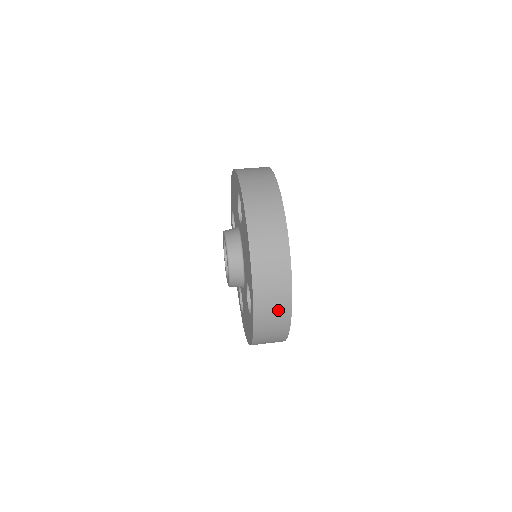
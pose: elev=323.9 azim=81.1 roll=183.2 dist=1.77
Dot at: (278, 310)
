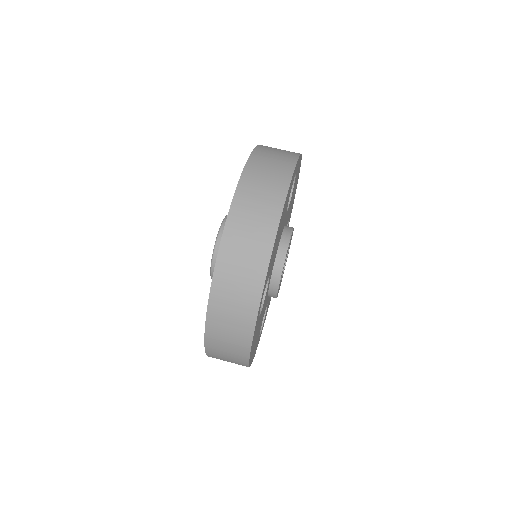
Dot at: (242, 299)
